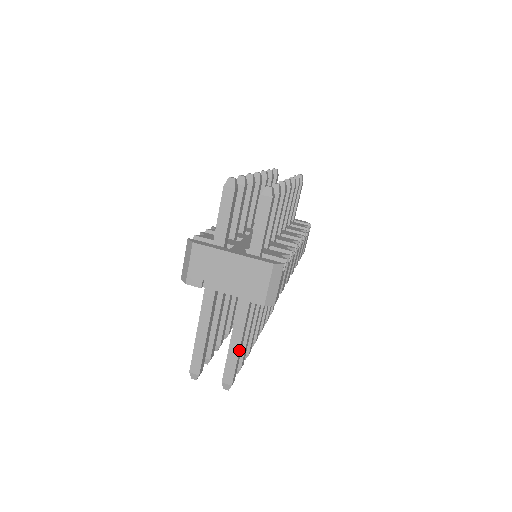
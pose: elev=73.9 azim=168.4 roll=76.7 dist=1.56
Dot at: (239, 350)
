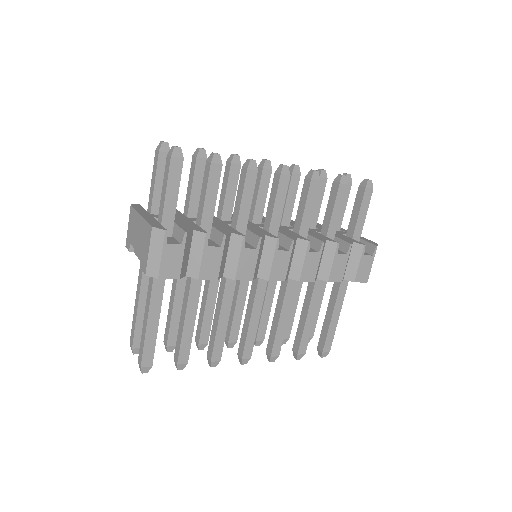
Dot at: (146, 328)
